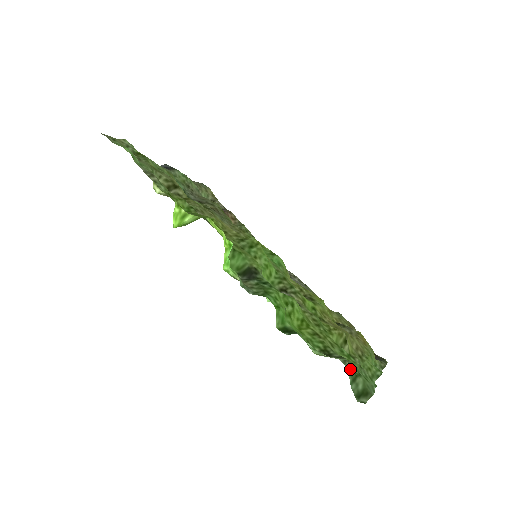
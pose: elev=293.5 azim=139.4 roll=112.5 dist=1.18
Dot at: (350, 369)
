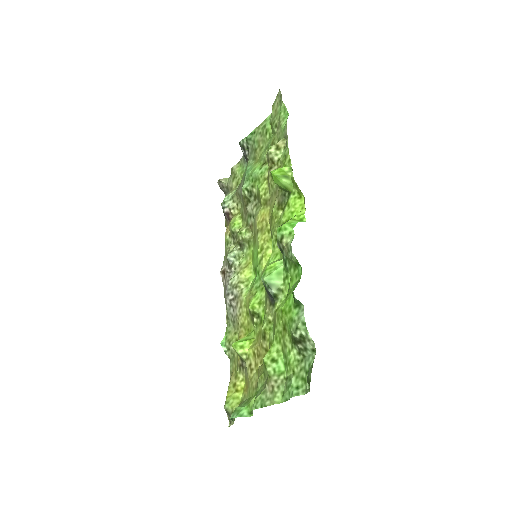
Dot at: occluded
